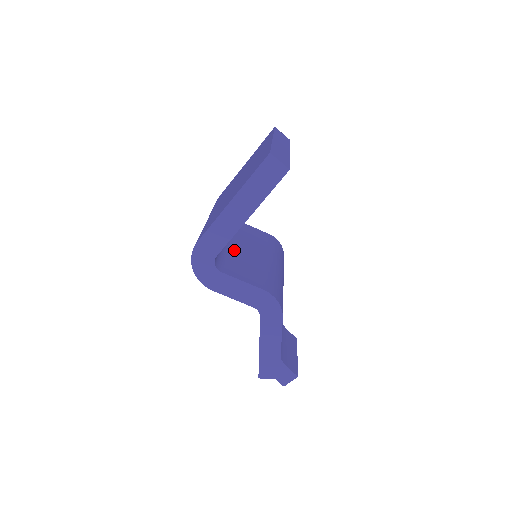
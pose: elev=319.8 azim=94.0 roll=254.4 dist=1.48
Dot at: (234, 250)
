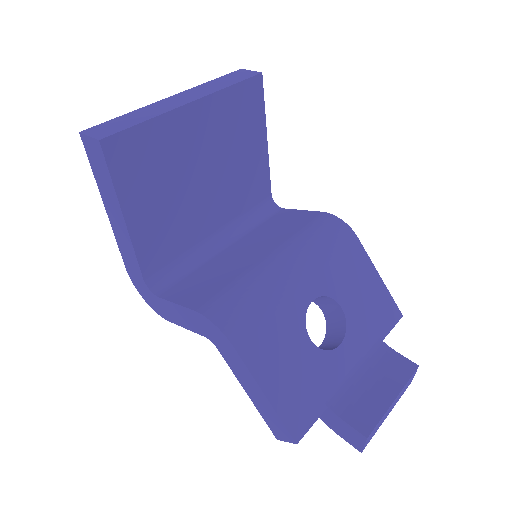
Dot at: (219, 258)
